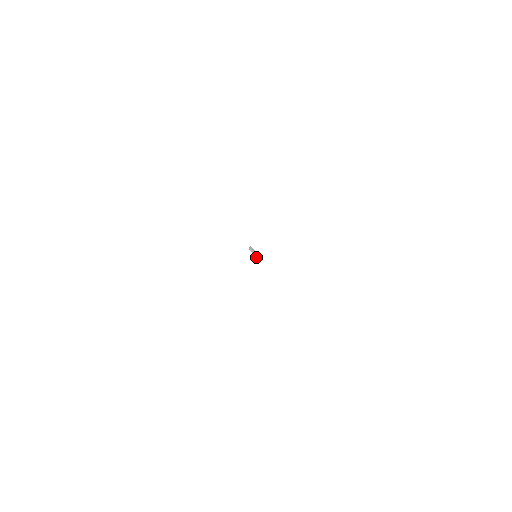
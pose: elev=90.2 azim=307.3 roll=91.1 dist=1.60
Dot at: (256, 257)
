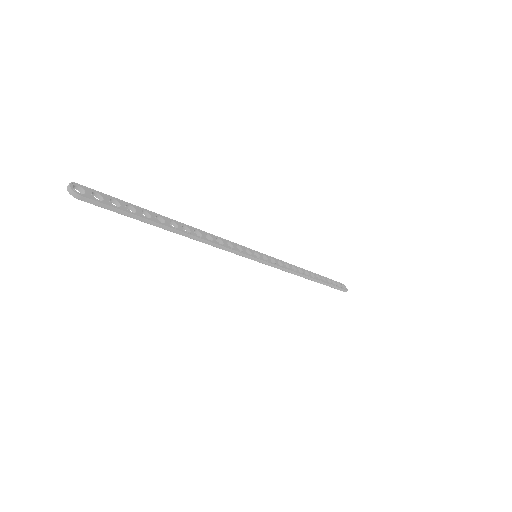
Dot at: (74, 196)
